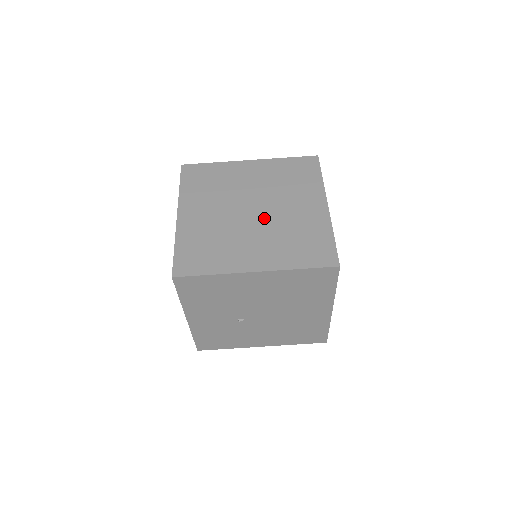
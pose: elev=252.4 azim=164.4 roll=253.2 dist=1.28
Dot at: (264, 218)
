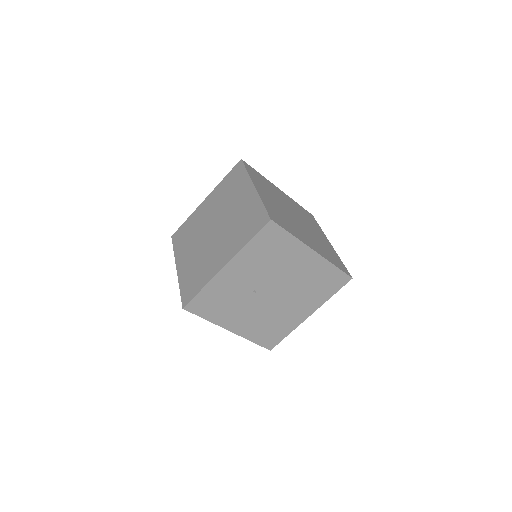
Dot at: (304, 226)
